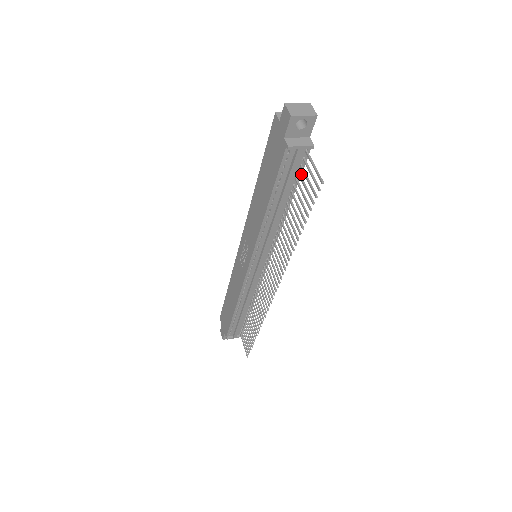
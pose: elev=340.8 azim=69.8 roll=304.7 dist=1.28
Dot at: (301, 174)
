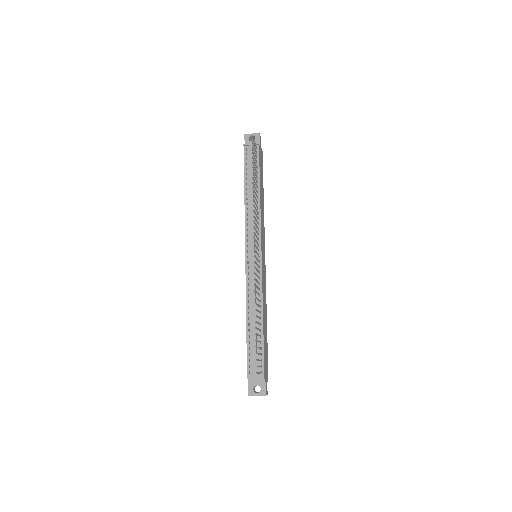
Dot at: (259, 164)
